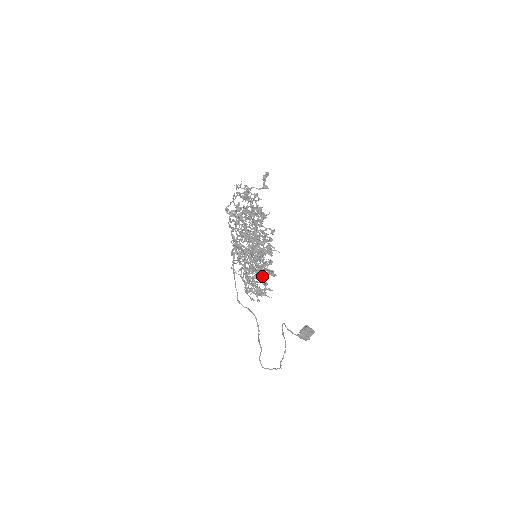
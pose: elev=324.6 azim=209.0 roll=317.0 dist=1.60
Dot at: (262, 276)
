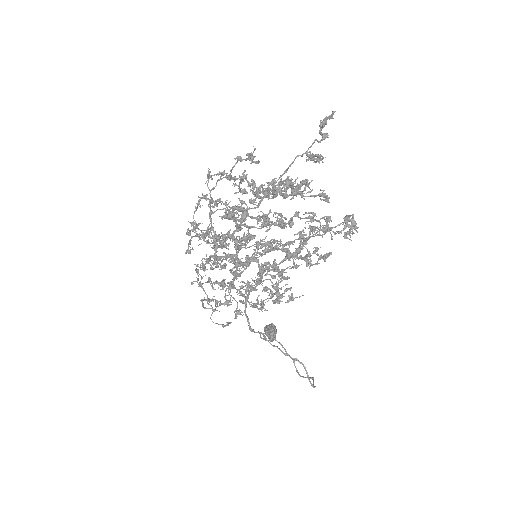
Dot at: occluded
